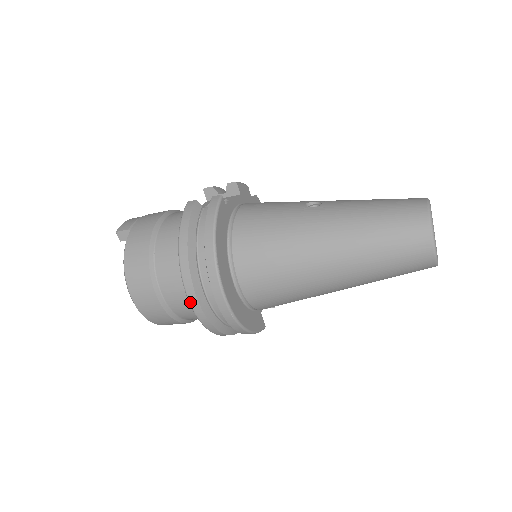
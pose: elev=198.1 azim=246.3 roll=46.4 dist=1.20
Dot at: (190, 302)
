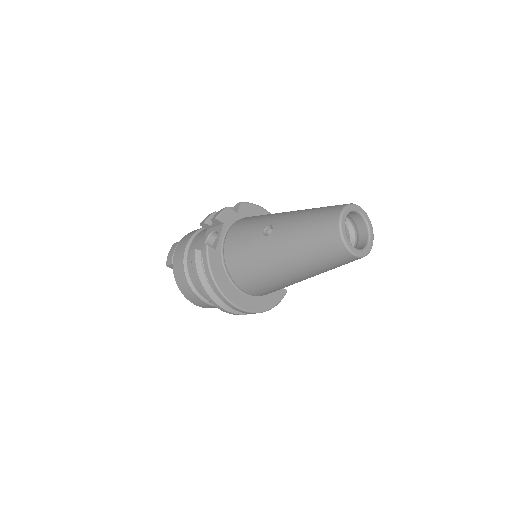
Dot at: occluded
